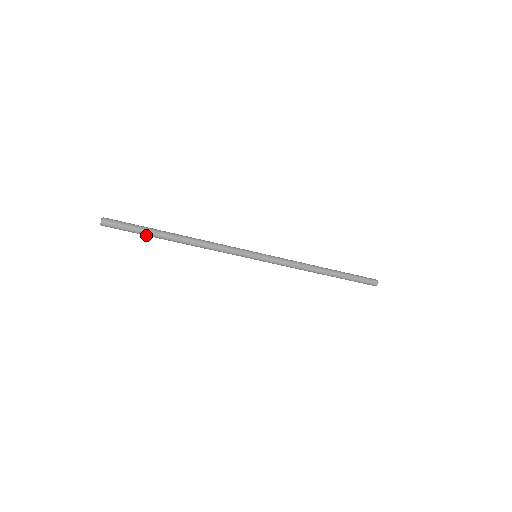
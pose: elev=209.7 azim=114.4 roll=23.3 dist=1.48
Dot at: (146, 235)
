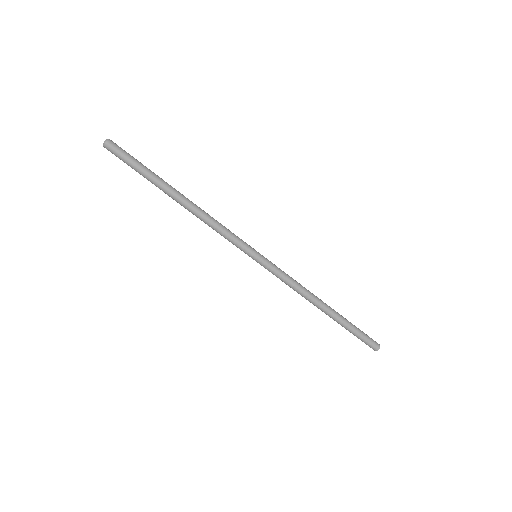
Dot at: (147, 177)
